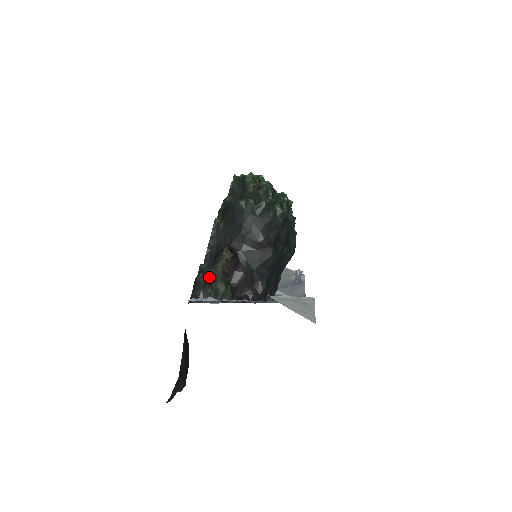
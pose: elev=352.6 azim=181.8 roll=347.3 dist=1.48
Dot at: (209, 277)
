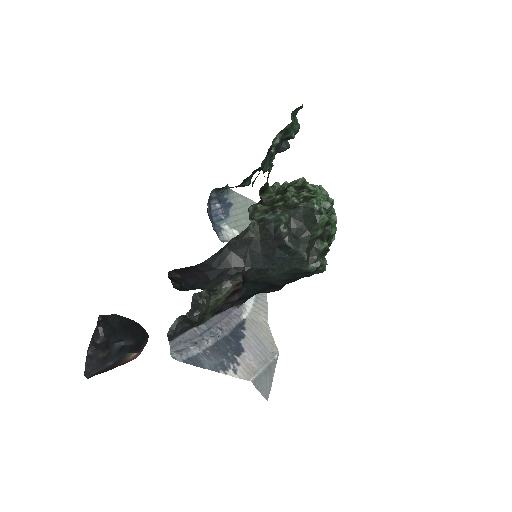
Dot at: (205, 313)
